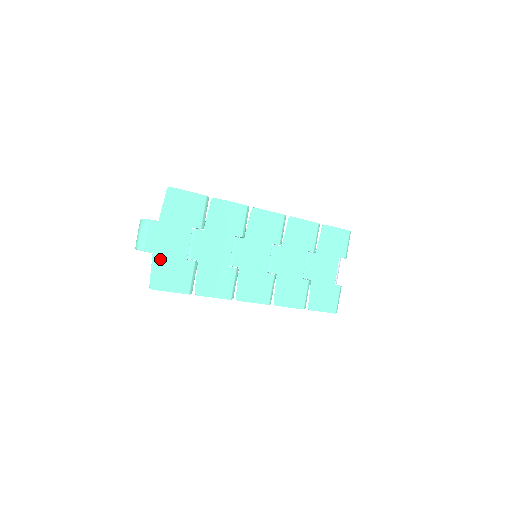
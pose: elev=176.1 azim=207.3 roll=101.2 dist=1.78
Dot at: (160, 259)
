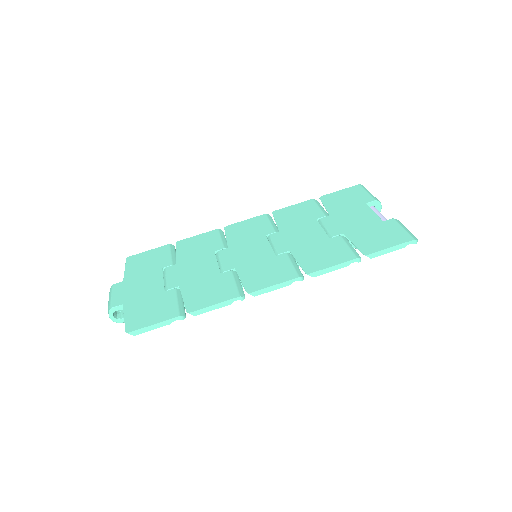
Dot at: (132, 305)
